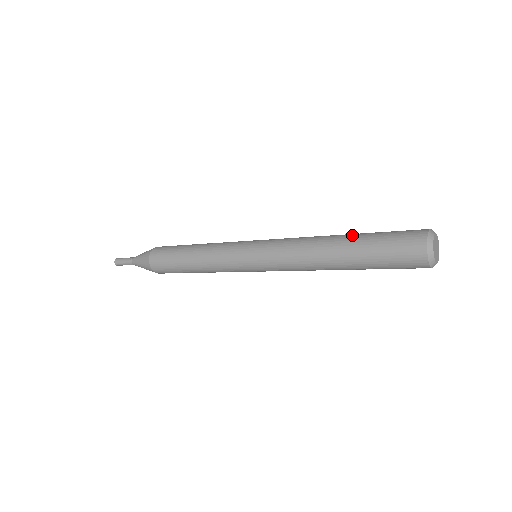
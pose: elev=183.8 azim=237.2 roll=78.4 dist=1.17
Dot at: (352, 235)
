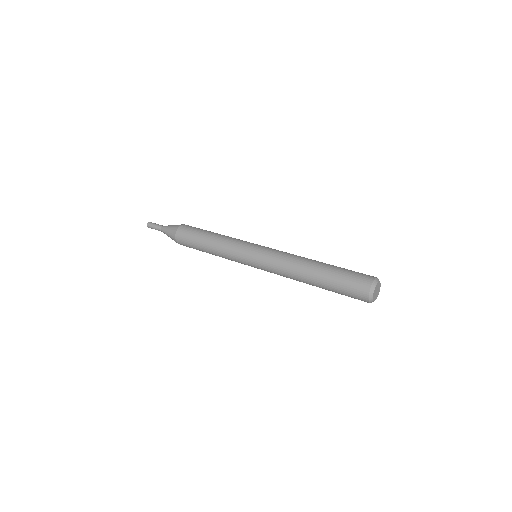
Dot at: (322, 271)
